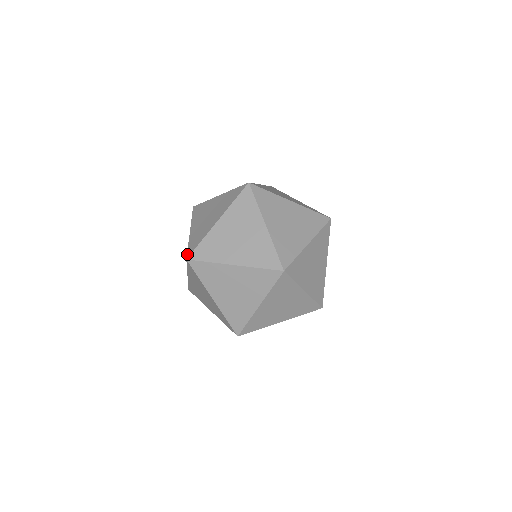
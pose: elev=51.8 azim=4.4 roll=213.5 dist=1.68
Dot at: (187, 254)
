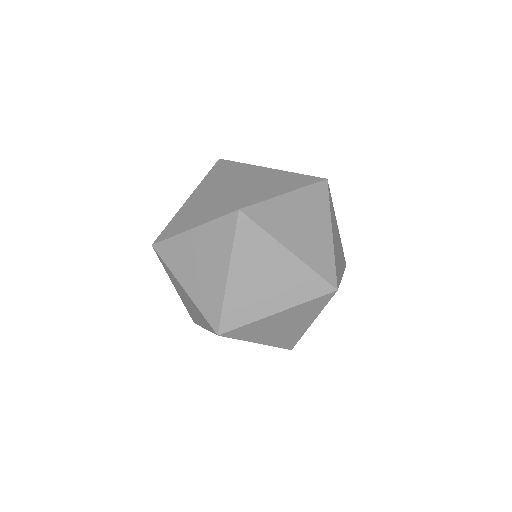
Dot at: occluded
